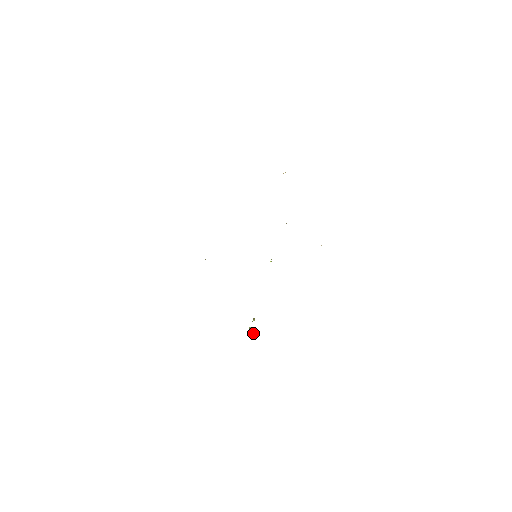
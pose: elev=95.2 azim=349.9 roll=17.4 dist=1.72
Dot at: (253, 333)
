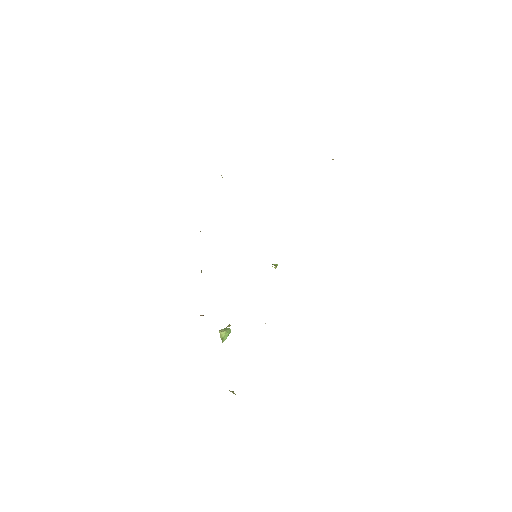
Dot at: (223, 340)
